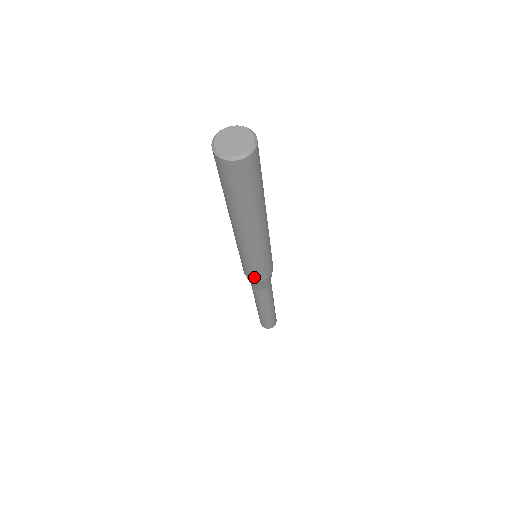
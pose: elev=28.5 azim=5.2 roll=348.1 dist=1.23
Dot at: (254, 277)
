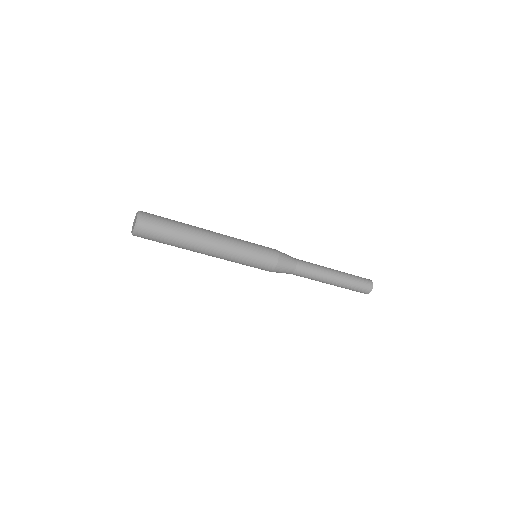
Dot at: (271, 262)
